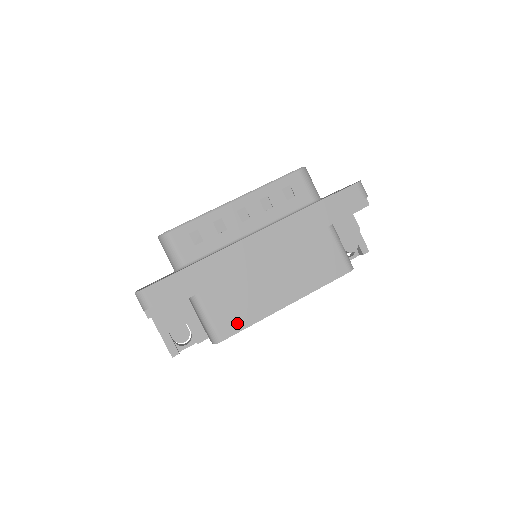
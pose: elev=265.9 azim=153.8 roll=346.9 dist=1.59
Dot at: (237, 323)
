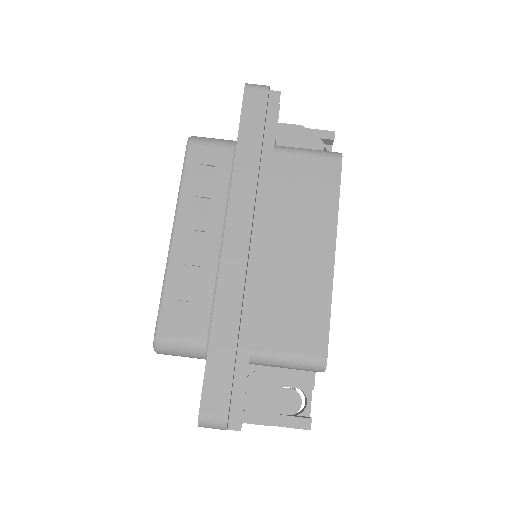
Dot at: (317, 327)
